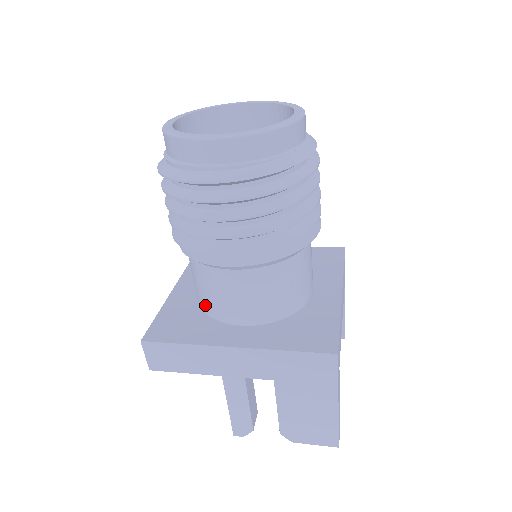
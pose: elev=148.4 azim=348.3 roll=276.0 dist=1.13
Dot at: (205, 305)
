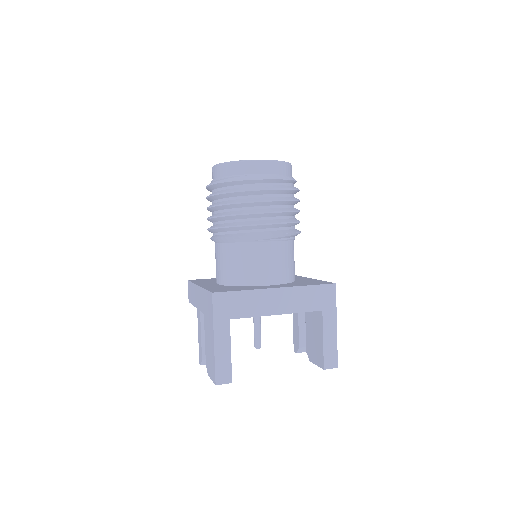
Dot at: occluded
